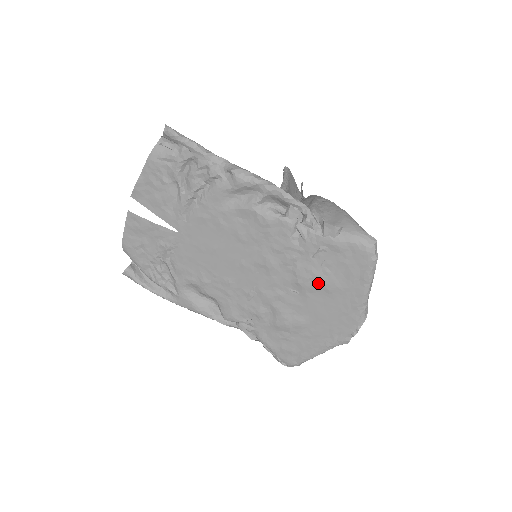
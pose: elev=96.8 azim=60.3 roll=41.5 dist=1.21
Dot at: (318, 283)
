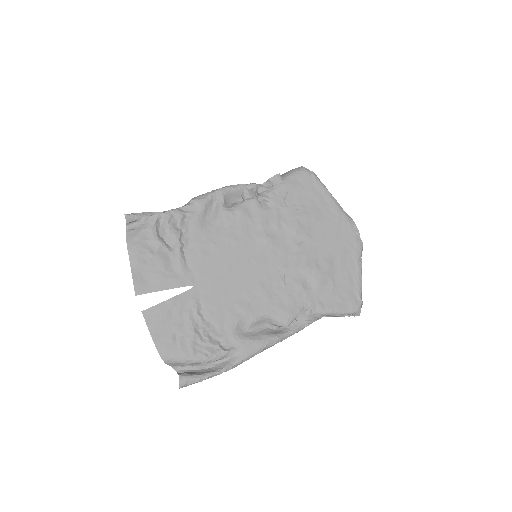
Dot at: (306, 220)
